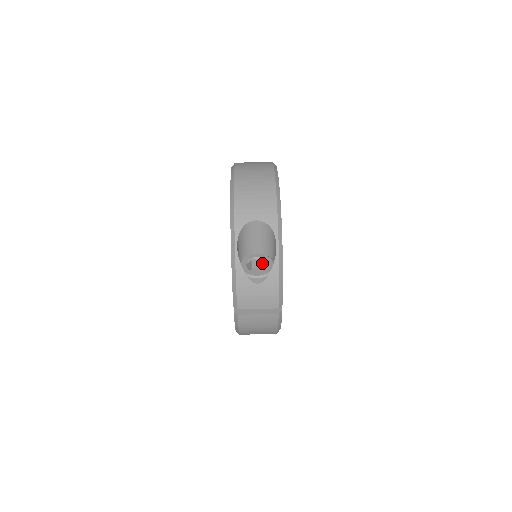
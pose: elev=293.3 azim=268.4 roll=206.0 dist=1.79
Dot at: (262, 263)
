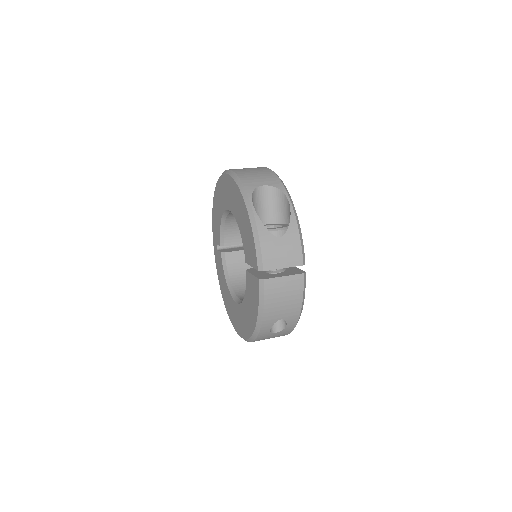
Dot at: occluded
